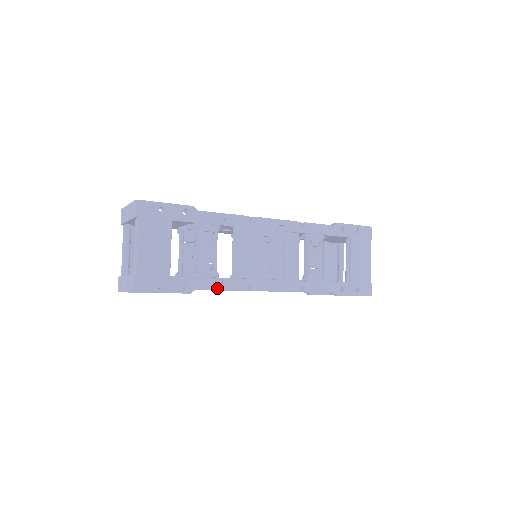
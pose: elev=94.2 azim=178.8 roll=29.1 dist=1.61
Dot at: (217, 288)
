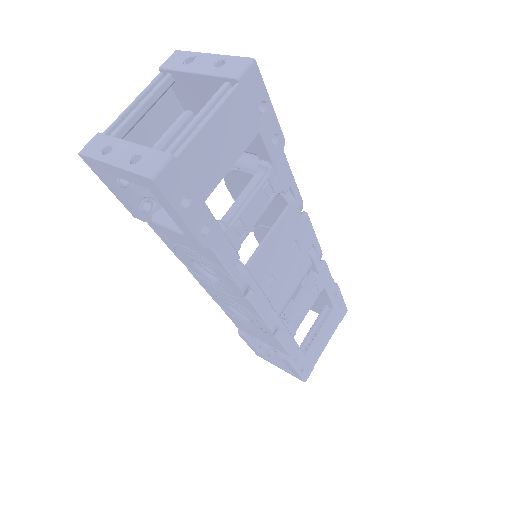
Dot at: (228, 266)
